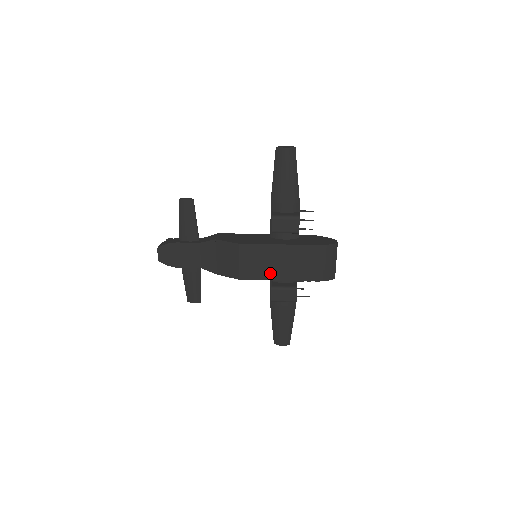
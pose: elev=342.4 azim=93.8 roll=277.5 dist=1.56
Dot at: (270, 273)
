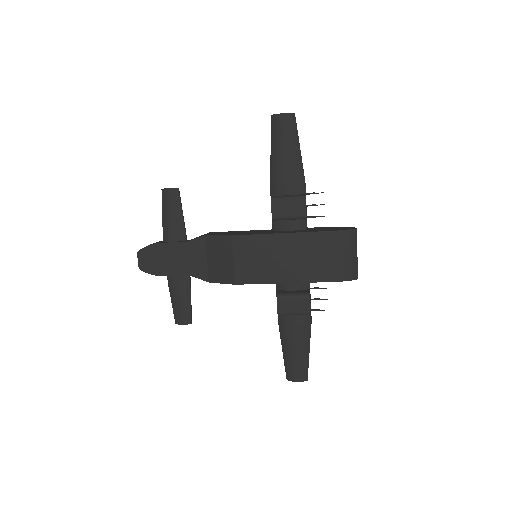
Dot at: (273, 273)
